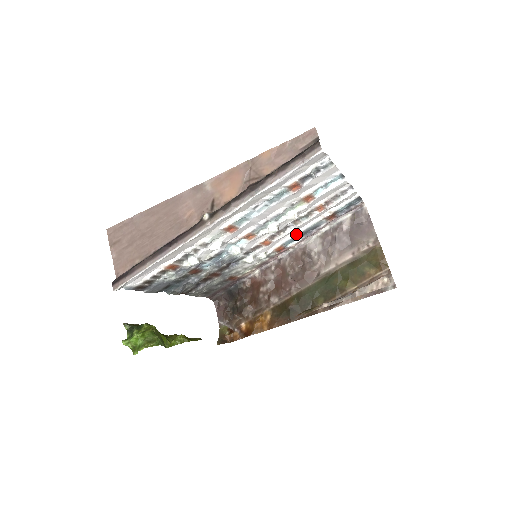
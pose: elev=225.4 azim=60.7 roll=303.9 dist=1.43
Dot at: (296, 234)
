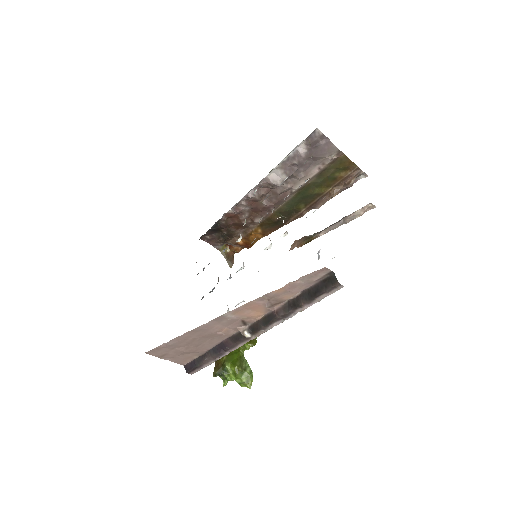
Dot at: (266, 197)
